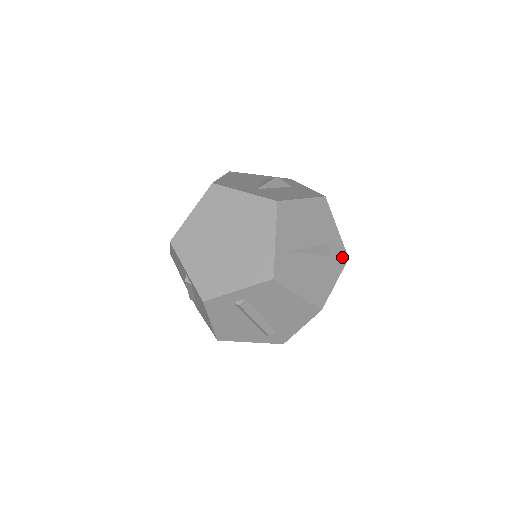
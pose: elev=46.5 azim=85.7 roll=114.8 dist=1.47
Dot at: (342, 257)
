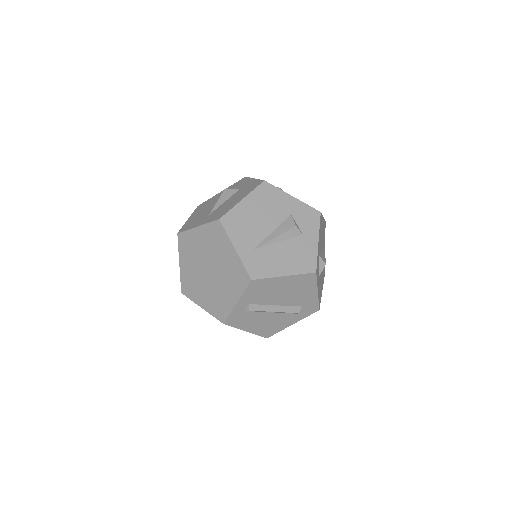
Dot at: (312, 216)
